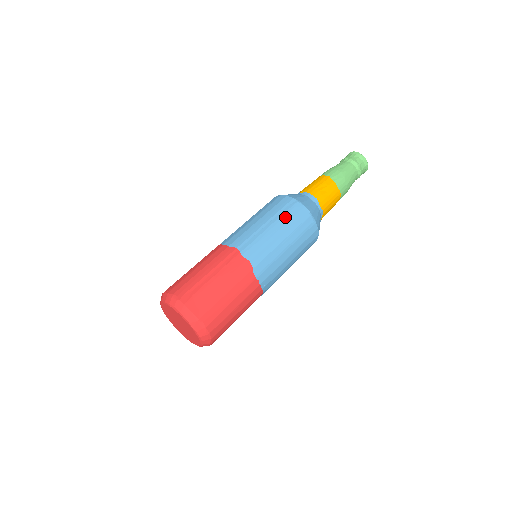
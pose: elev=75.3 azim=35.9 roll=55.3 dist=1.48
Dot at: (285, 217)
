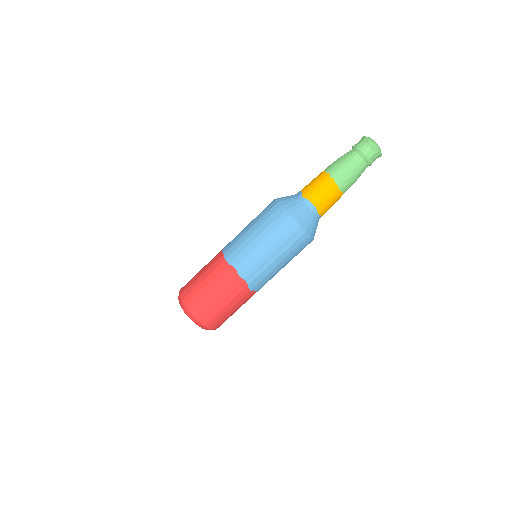
Dot at: (279, 238)
